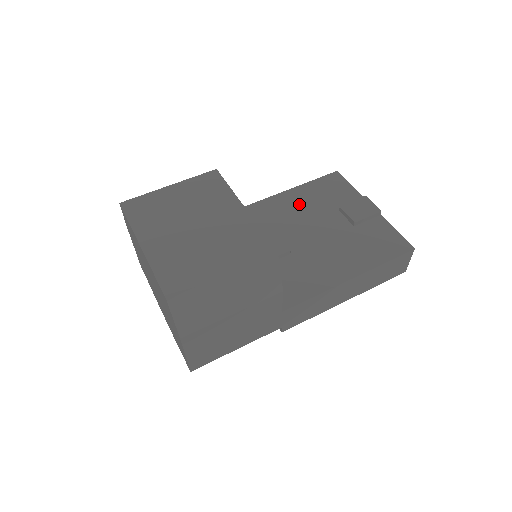
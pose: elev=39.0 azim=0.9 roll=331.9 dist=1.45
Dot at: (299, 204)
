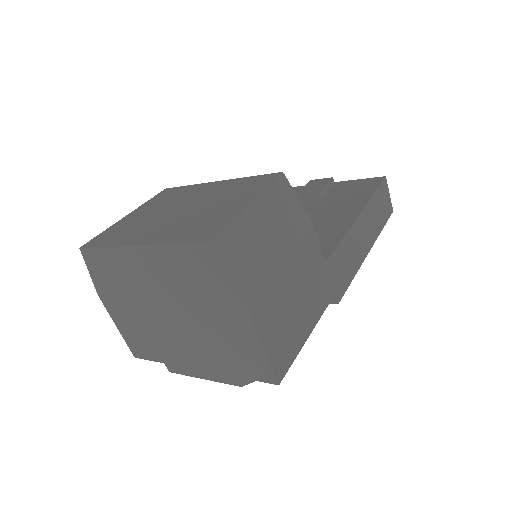
Dot at: occluded
